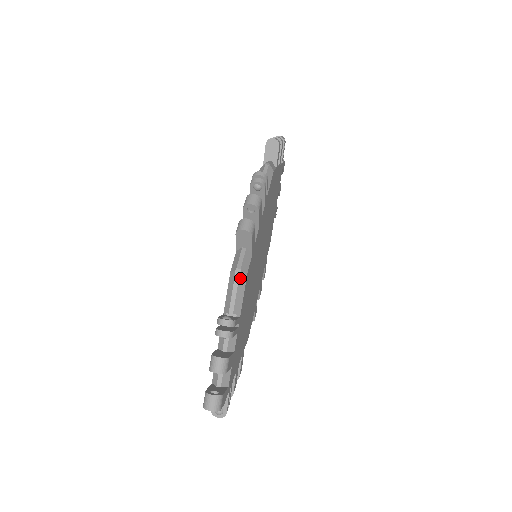
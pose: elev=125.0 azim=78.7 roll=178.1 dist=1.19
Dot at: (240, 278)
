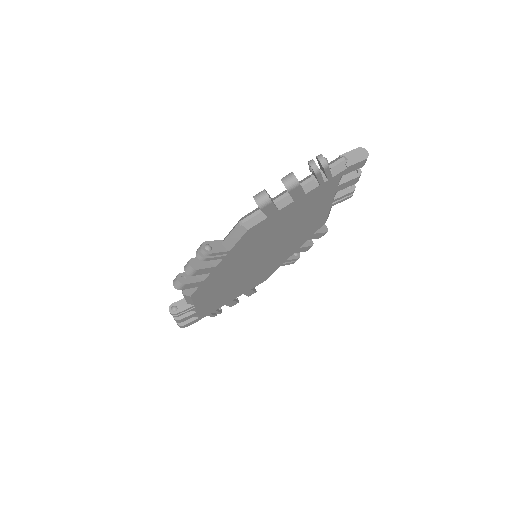
Dot at: (185, 296)
